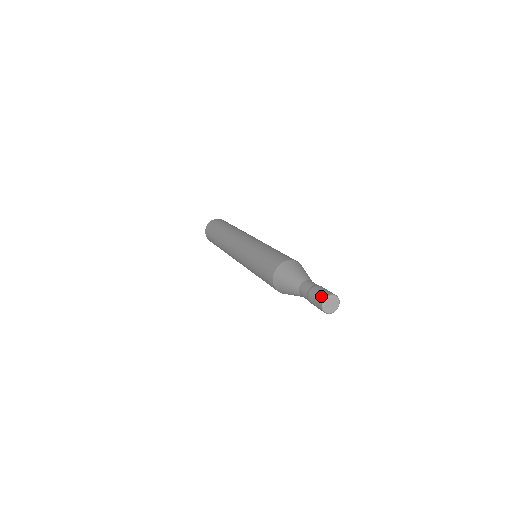
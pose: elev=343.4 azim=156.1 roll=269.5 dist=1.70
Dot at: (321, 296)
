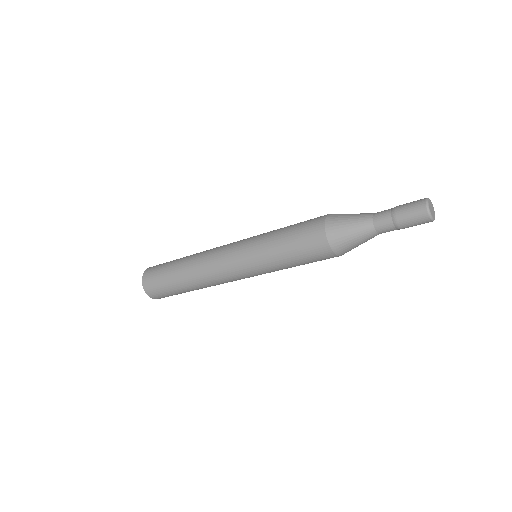
Dot at: (421, 199)
